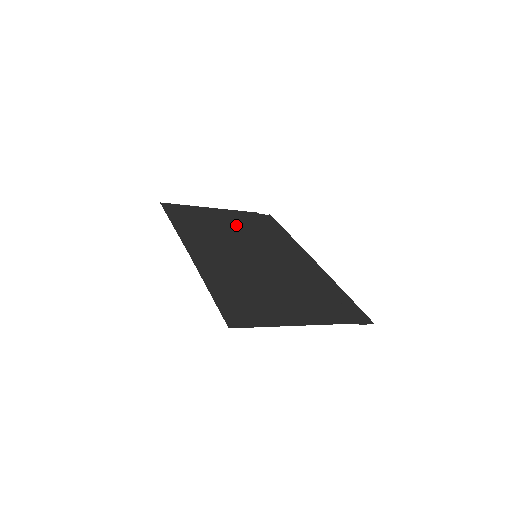
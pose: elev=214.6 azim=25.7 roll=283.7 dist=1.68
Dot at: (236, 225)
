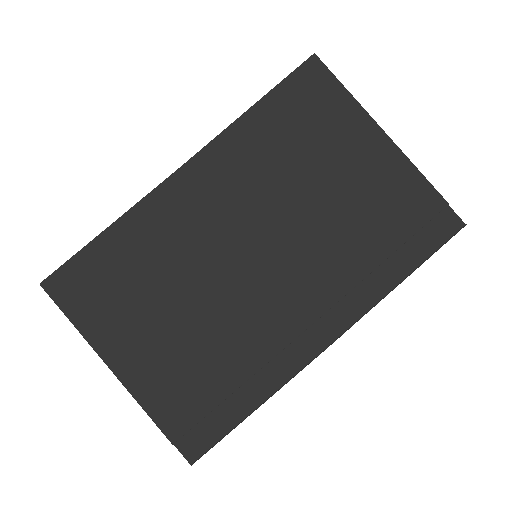
Dot at: (345, 190)
